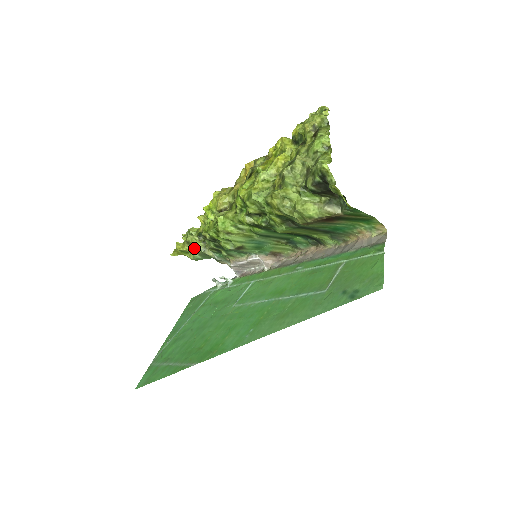
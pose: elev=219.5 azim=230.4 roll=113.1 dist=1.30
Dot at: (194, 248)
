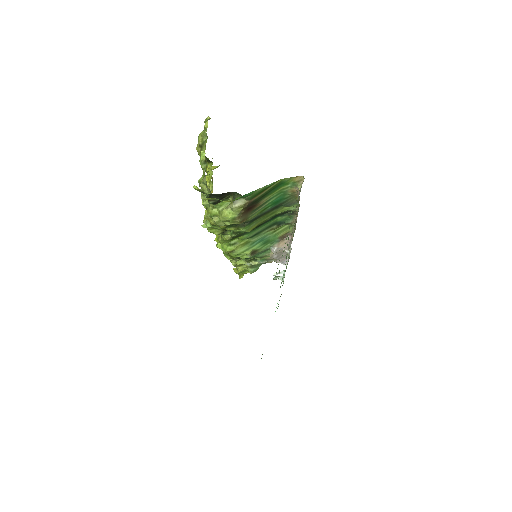
Dot at: (243, 266)
